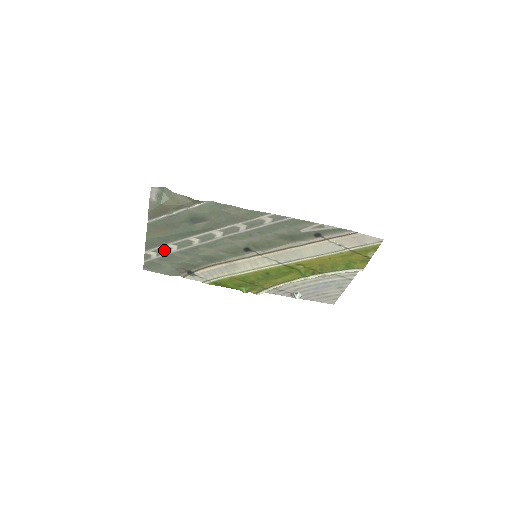
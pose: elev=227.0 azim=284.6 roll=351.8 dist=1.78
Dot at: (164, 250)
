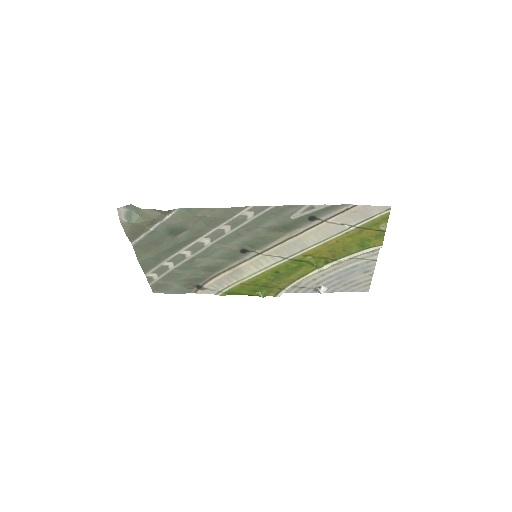
Dot at: (162, 269)
